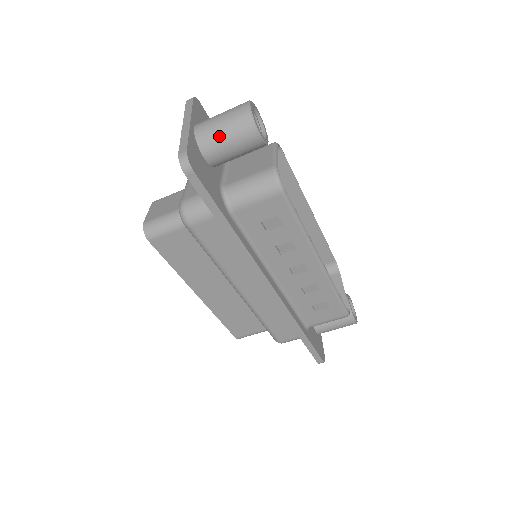
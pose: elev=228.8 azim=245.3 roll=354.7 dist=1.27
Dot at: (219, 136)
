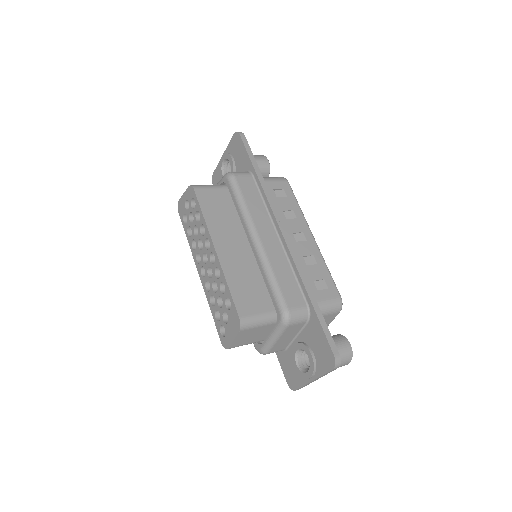
Dot at: occluded
